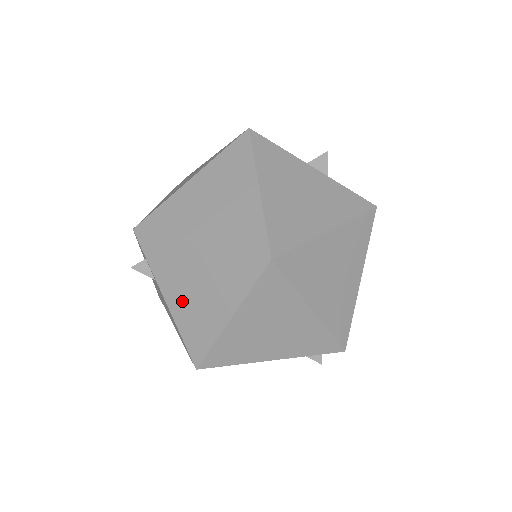
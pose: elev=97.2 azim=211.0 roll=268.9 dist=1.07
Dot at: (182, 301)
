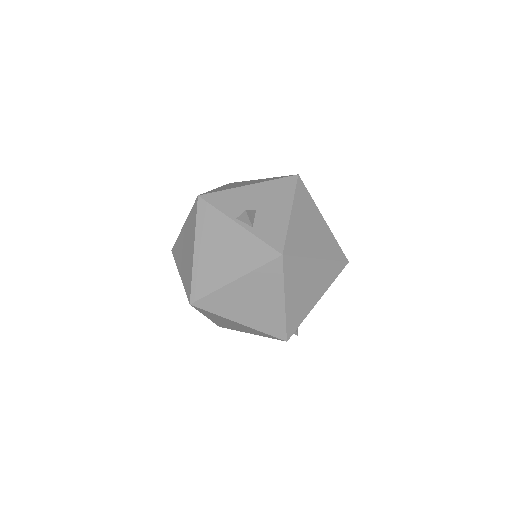
Dot at: occluded
